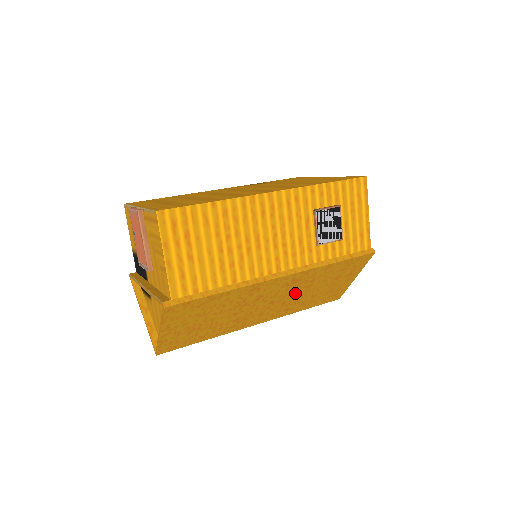
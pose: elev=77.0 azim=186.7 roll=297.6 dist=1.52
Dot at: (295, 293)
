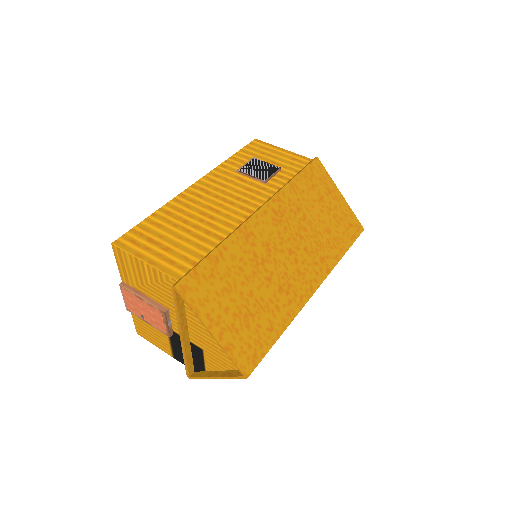
Dot at: (301, 232)
